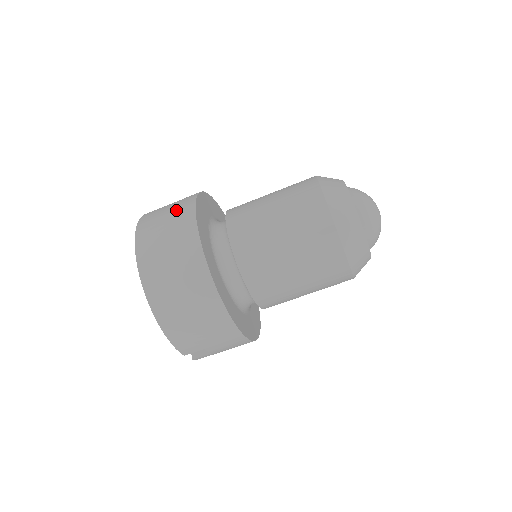
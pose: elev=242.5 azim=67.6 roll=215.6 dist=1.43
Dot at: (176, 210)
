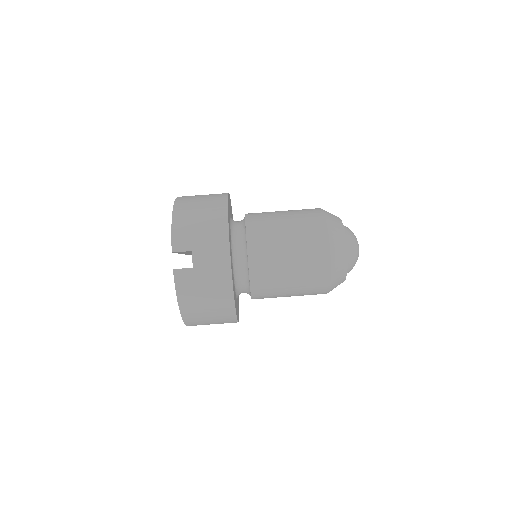
Dot at: occluded
